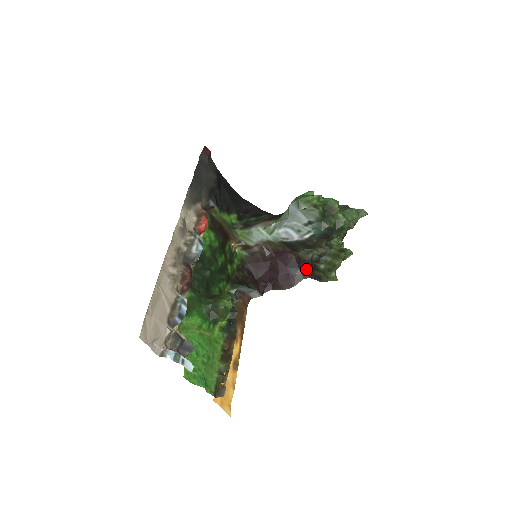
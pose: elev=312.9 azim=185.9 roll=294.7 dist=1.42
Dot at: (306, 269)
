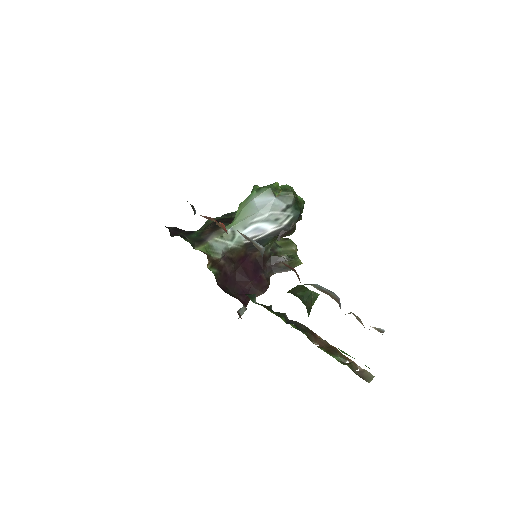
Dot at: (269, 266)
